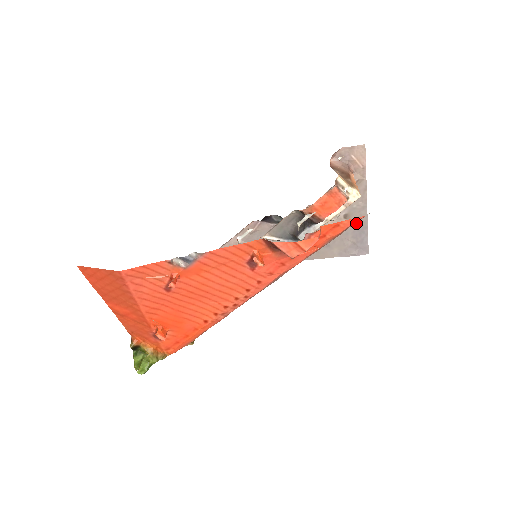
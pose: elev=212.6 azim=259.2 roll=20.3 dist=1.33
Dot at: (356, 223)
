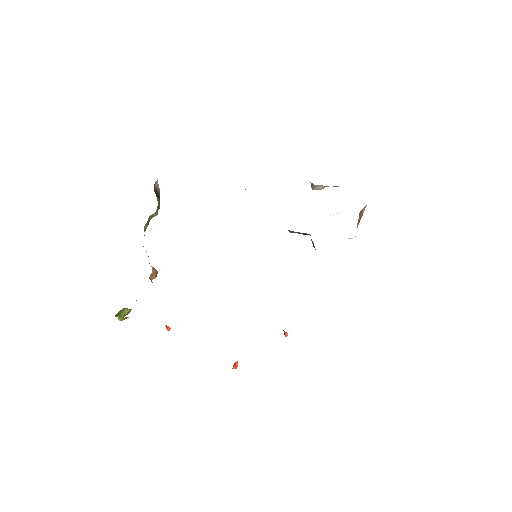
Dot at: occluded
